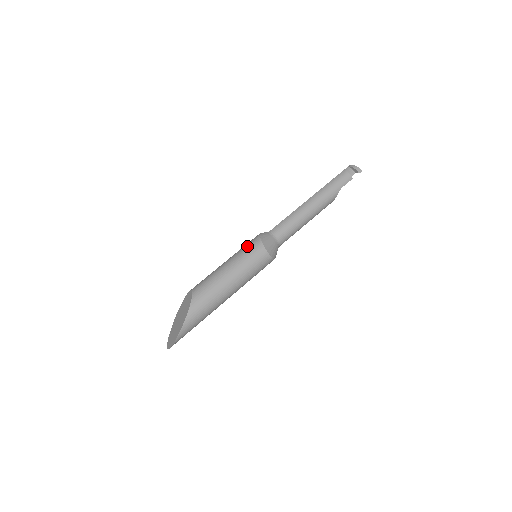
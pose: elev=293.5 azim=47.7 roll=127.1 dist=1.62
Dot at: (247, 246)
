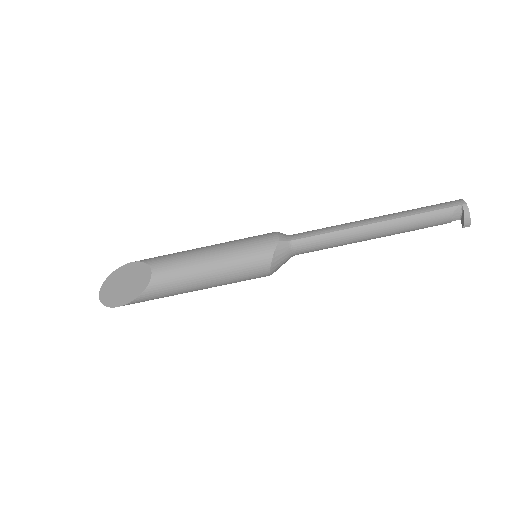
Dot at: (250, 256)
